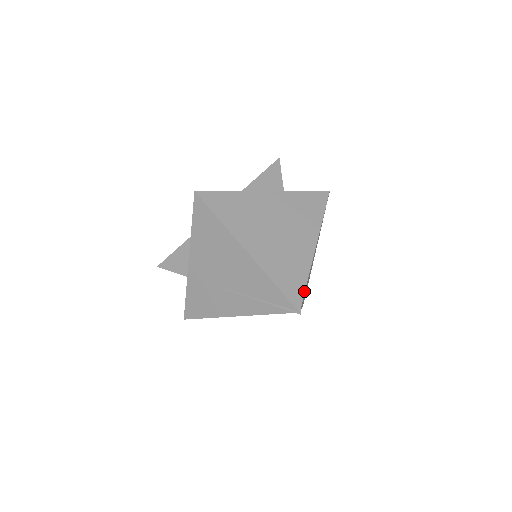
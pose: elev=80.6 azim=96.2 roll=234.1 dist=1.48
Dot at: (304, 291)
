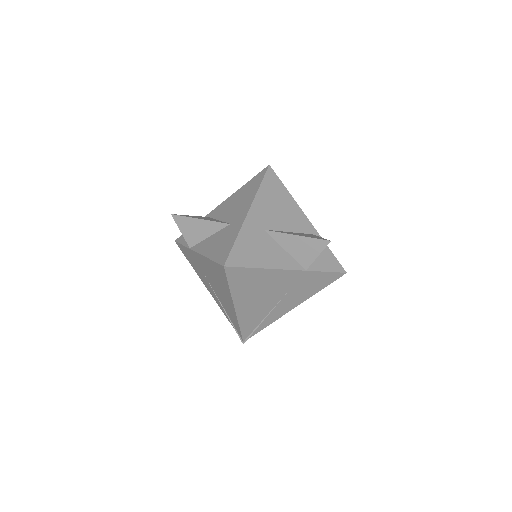
Dot at: occluded
